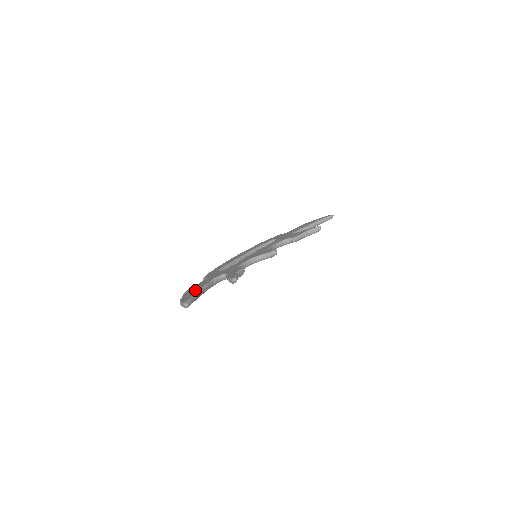
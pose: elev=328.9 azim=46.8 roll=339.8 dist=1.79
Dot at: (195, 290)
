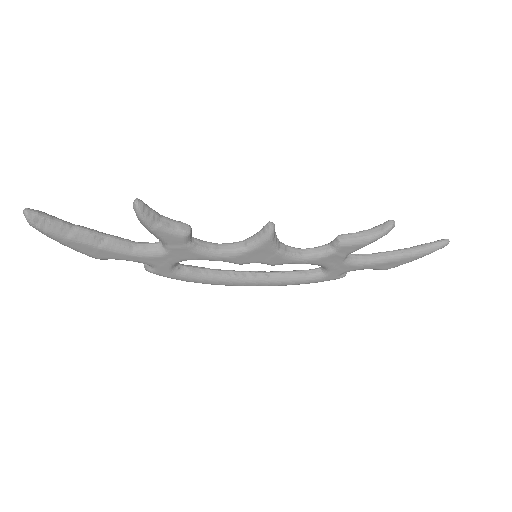
Dot at: occluded
